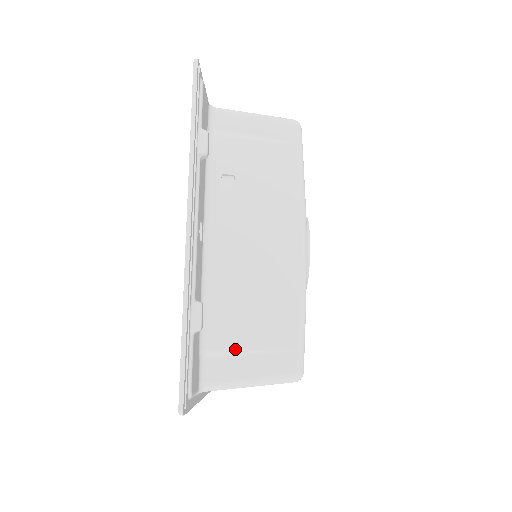
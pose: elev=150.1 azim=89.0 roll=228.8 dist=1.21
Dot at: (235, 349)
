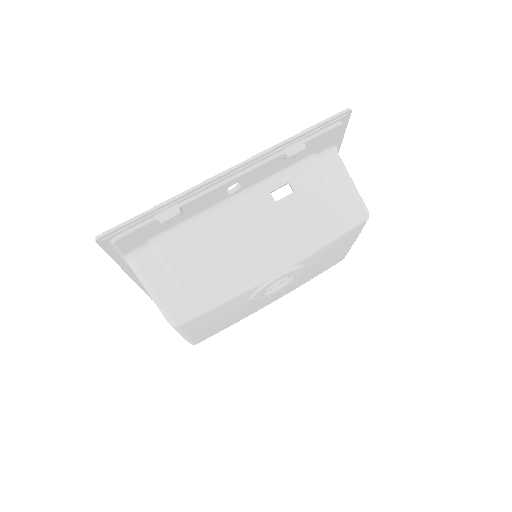
Dot at: (168, 264)
